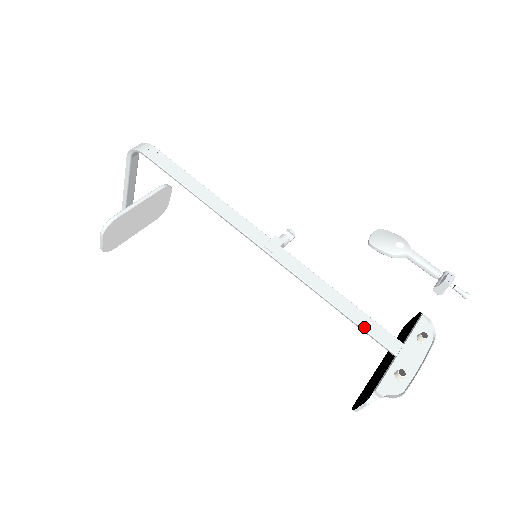
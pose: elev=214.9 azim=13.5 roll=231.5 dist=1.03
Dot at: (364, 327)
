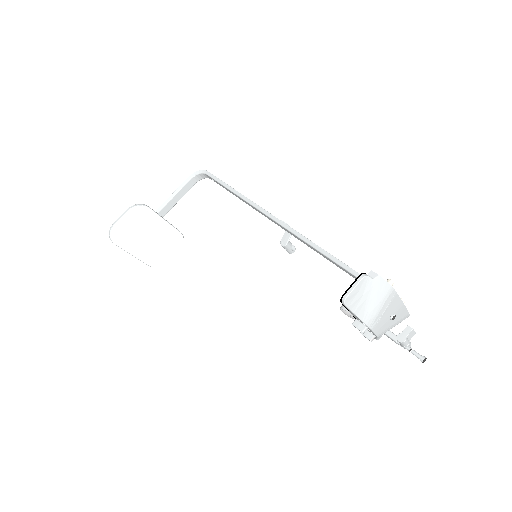
Dot at: (355, 271)
